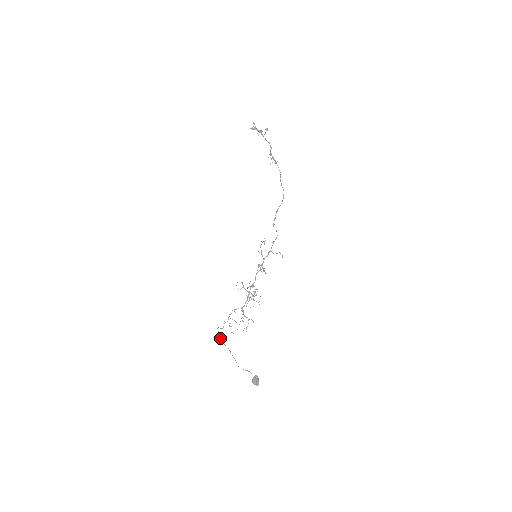
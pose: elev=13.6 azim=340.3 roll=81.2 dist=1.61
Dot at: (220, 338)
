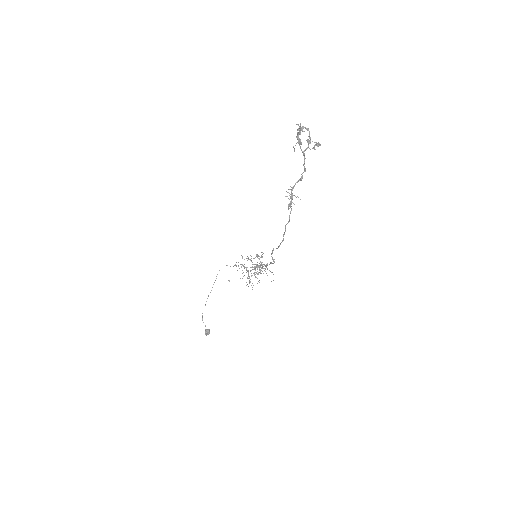
Dot at: occluded
